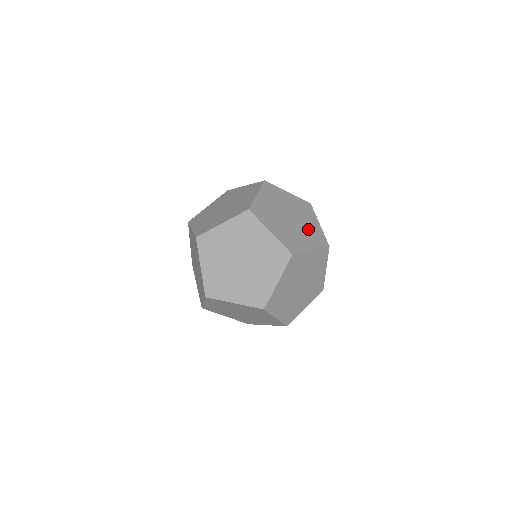
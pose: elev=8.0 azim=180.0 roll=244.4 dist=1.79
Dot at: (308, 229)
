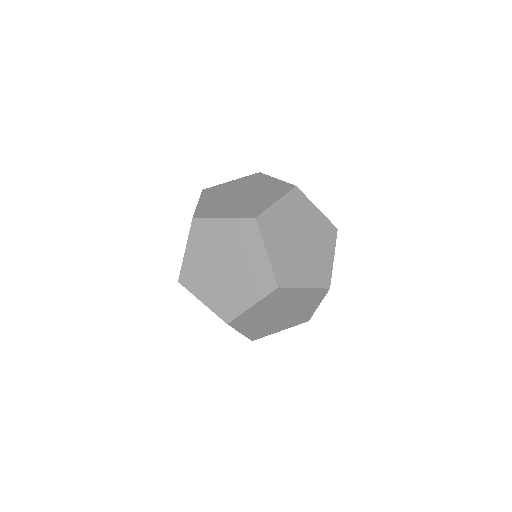
Dot at: (316, 261)
